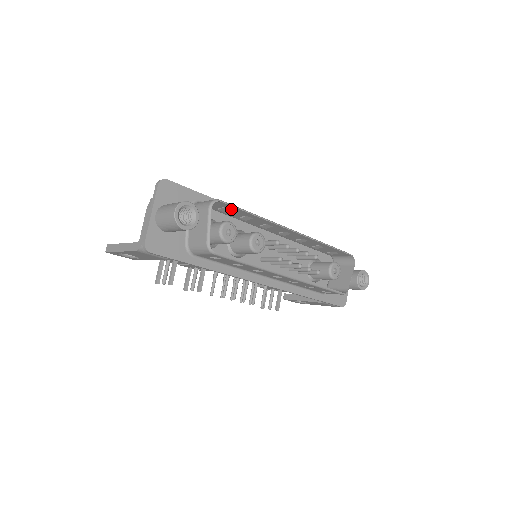
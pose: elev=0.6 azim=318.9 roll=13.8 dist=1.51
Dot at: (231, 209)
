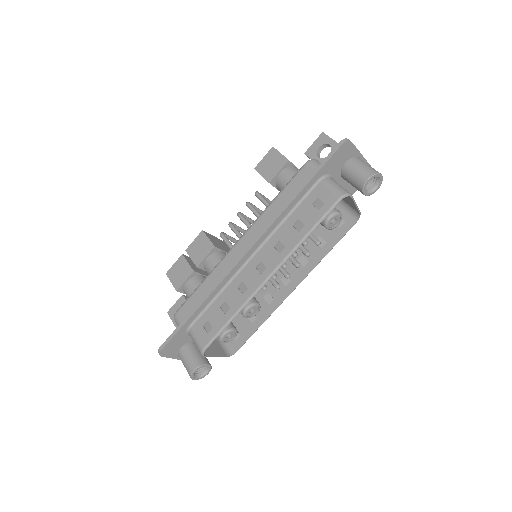
Dot at: (213, 329)
